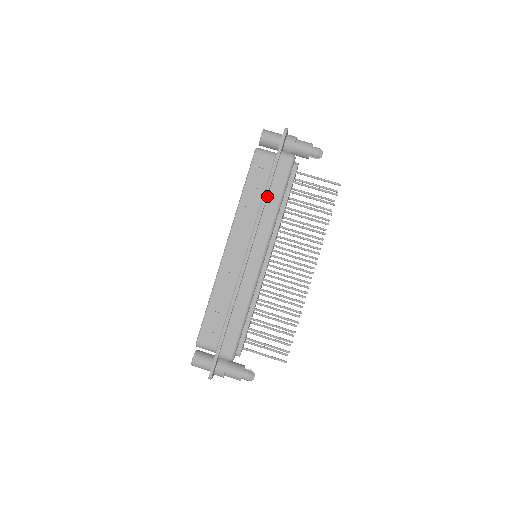
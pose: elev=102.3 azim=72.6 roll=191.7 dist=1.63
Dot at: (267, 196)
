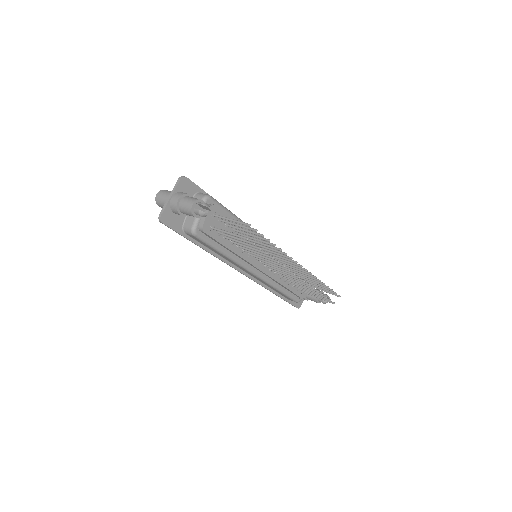
Dot at: occluded
